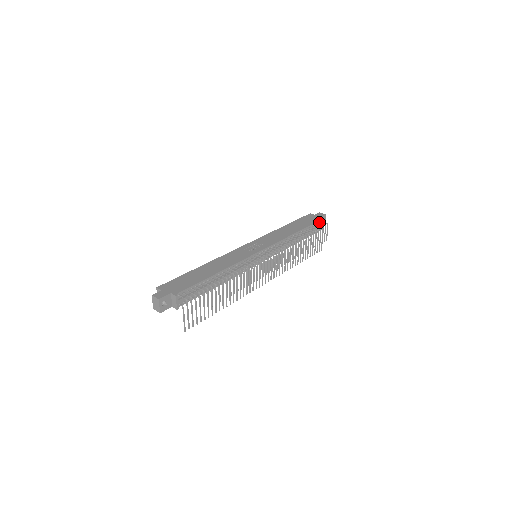
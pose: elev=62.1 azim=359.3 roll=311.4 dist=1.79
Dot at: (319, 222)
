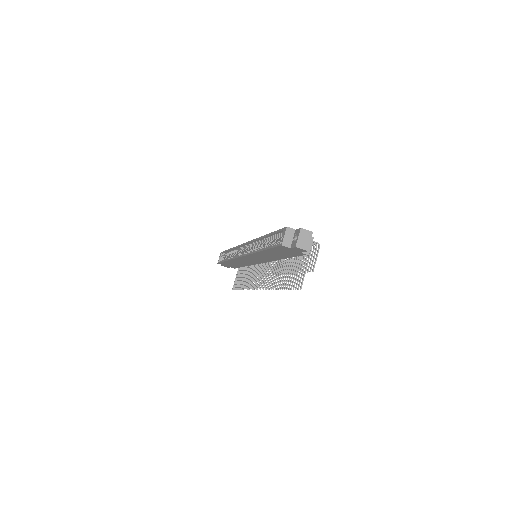
Dot at: occluded
